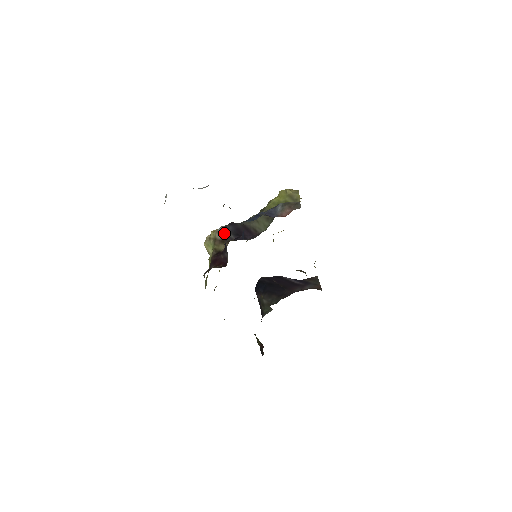
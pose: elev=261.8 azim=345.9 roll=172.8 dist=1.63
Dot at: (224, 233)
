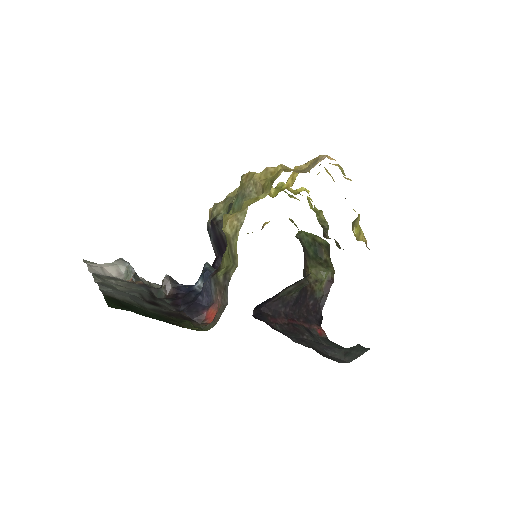
Dot at: (210, 239)
